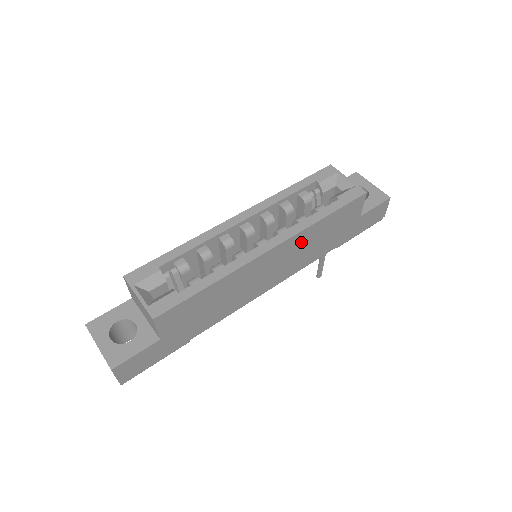
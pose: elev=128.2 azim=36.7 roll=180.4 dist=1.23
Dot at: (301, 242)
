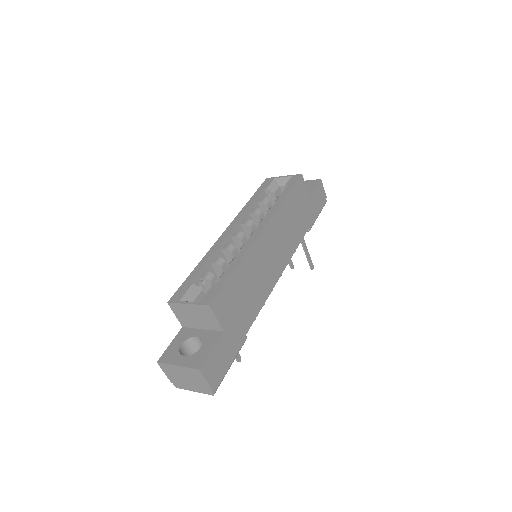
Dot at: (281, 223)
